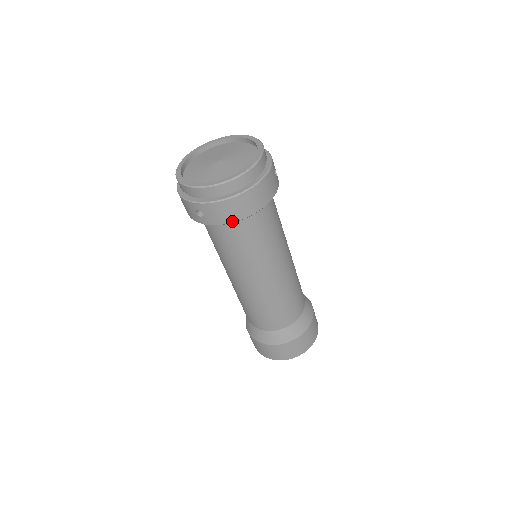
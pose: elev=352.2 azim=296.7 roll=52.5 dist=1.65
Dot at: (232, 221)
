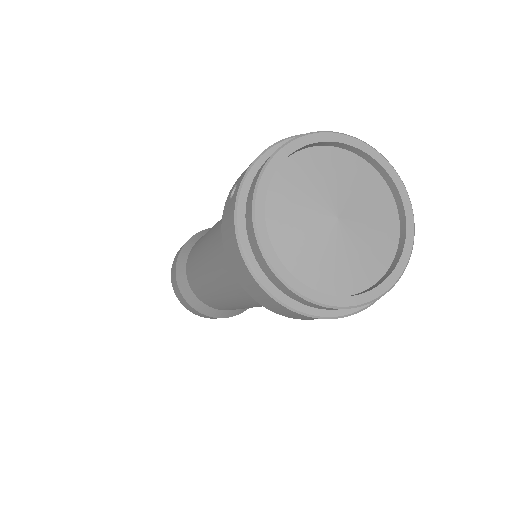
Dot at: occluded
